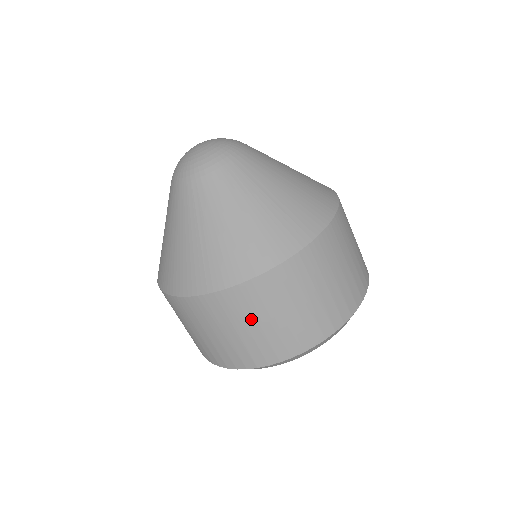
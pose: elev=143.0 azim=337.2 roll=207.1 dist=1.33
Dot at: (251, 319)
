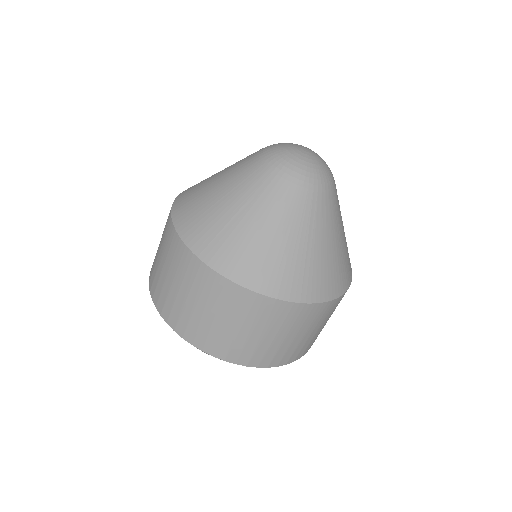
Dot at: (205, 303)
